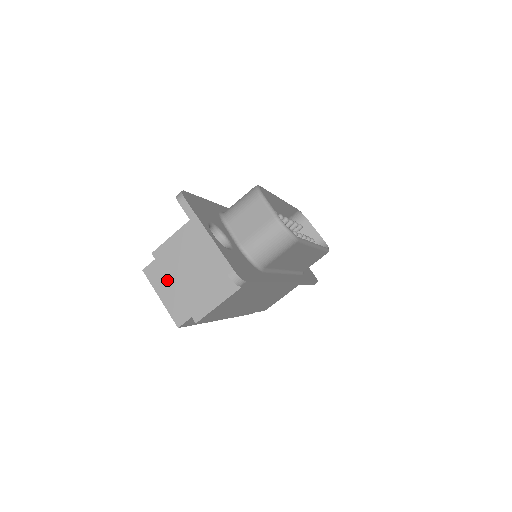
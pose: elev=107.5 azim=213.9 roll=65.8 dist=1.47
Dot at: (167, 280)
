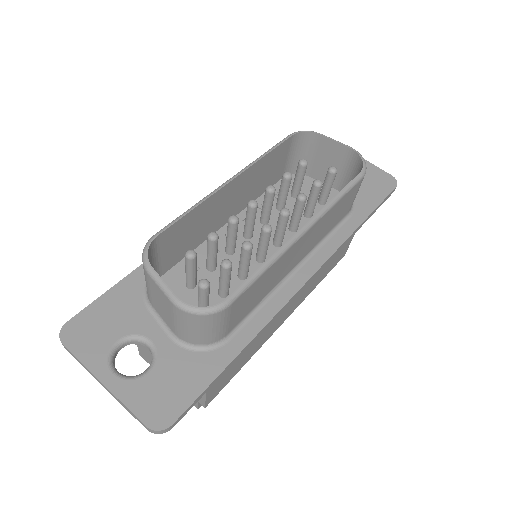
Dot at: occluded
